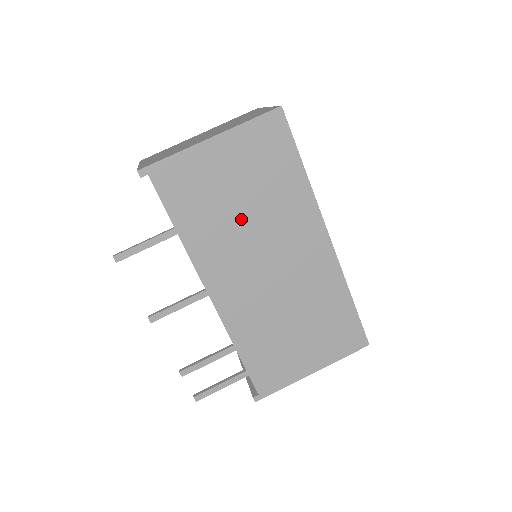
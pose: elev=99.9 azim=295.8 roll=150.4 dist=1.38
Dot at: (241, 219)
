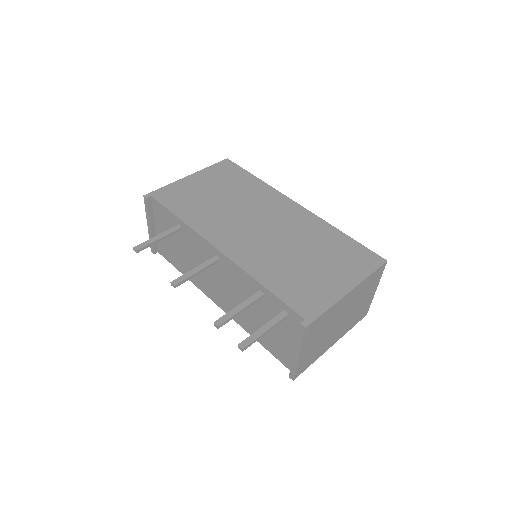
Dot at: (225, 205)
